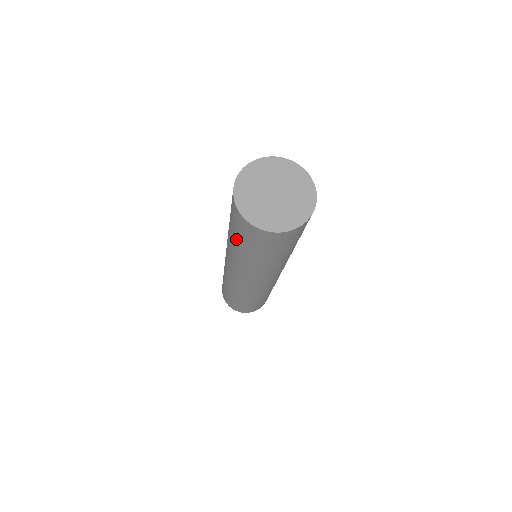
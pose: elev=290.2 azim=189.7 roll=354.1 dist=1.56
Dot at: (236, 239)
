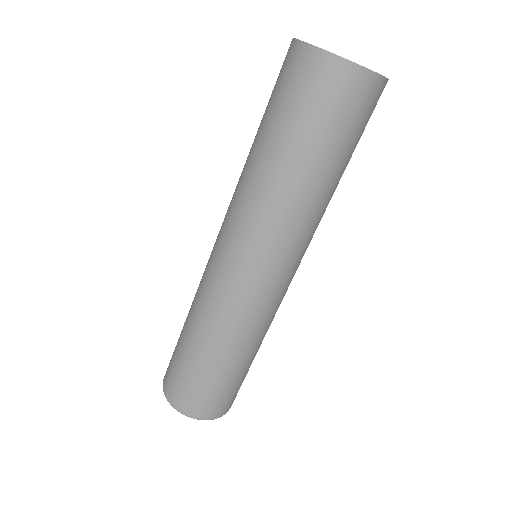
Dot at: (311, 147)
